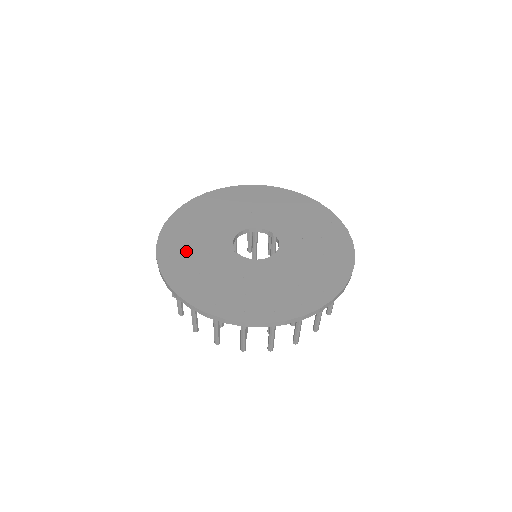
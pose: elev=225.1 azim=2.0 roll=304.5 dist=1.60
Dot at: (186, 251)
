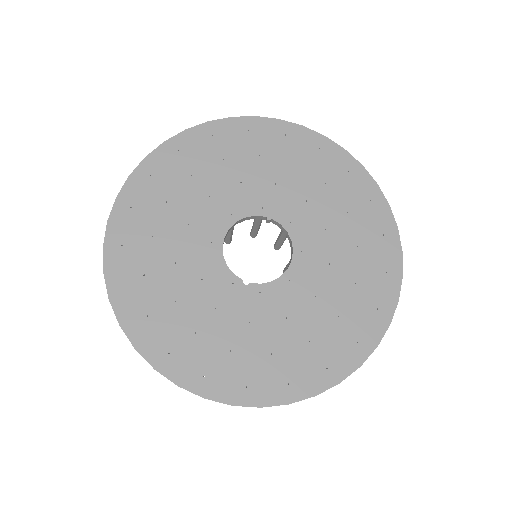
Dot at: (183, 328)
